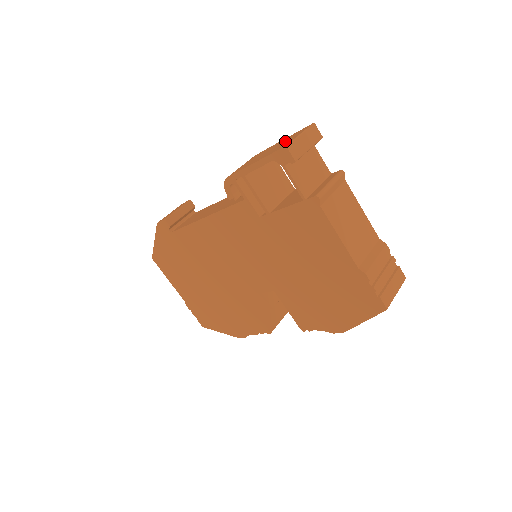
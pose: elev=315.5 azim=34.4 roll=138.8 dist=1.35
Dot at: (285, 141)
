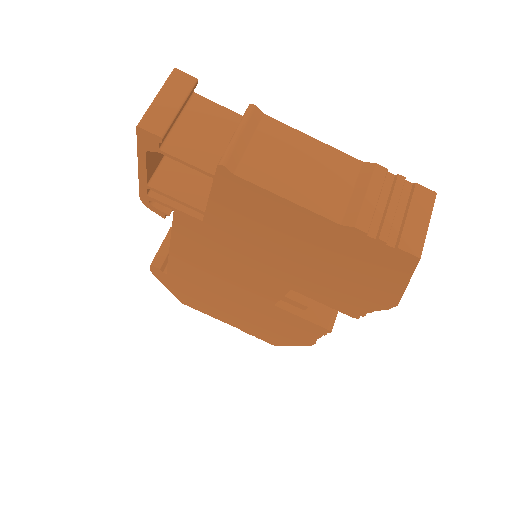
Dot at: occluded
